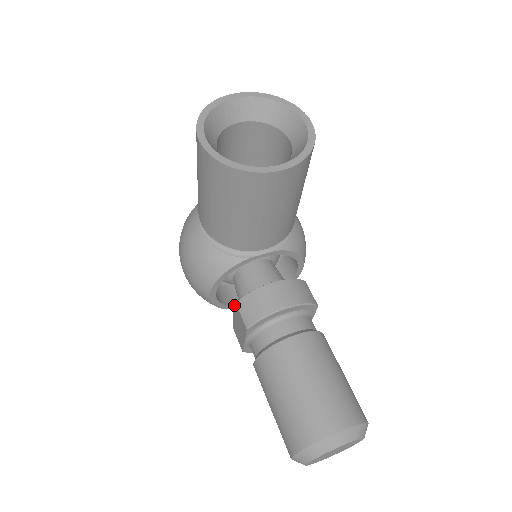
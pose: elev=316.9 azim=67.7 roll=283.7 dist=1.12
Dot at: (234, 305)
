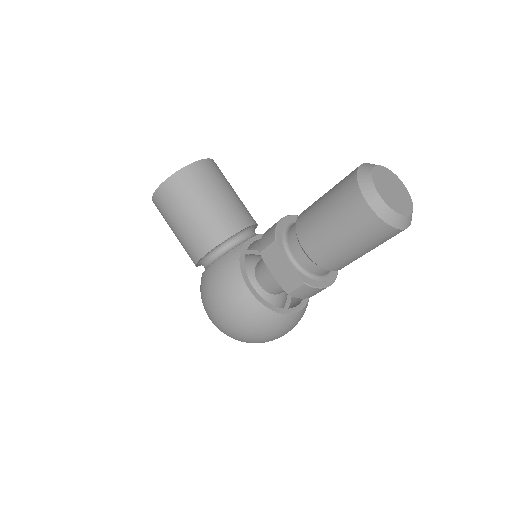
Dot at: (283, 309)
